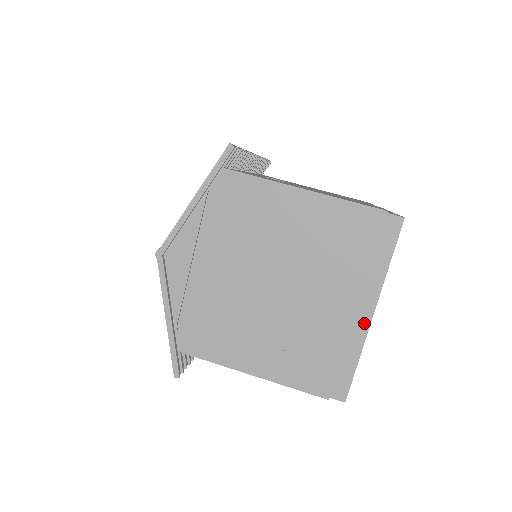
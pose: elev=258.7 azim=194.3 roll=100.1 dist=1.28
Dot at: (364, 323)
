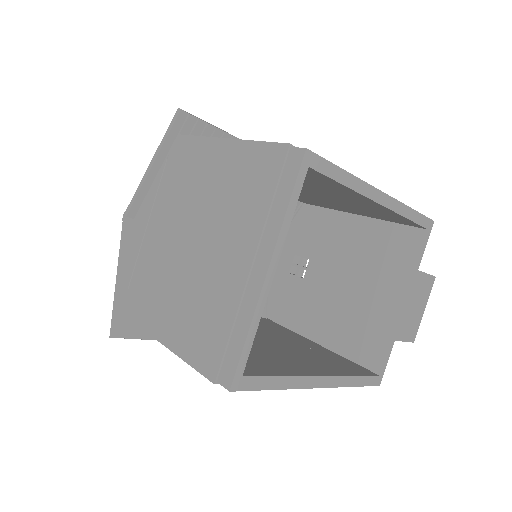
Dot at: (257, 284)
